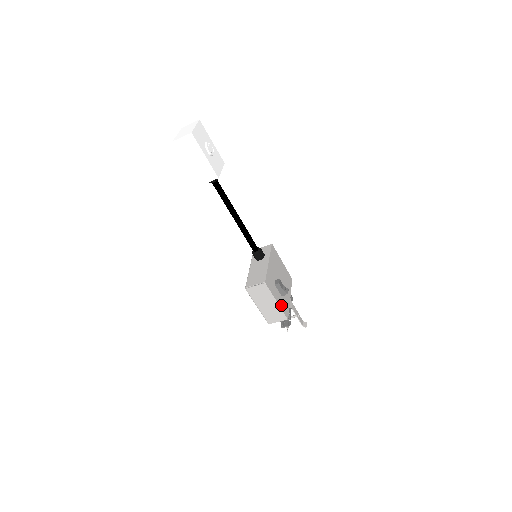
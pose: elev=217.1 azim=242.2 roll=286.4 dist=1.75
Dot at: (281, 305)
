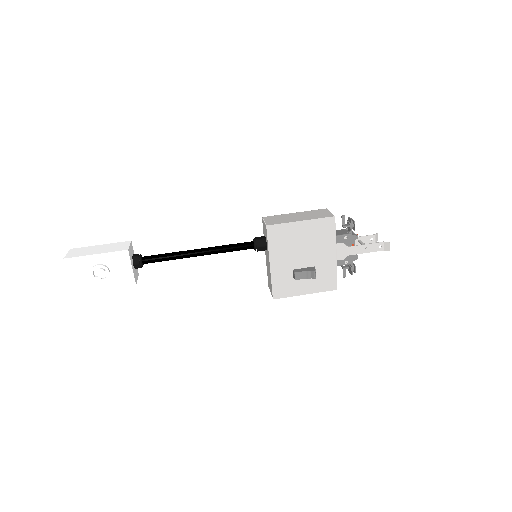
Dot at: (316, 288)
